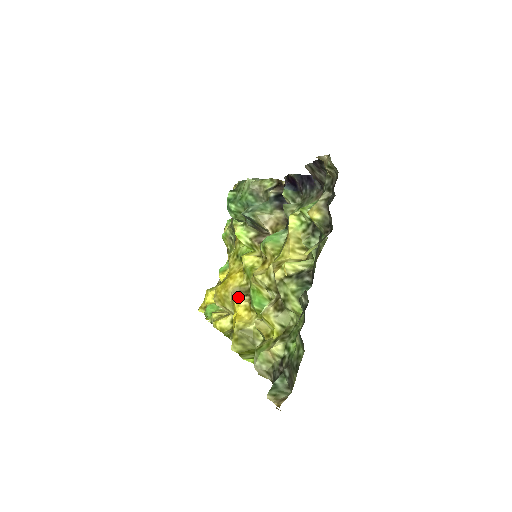
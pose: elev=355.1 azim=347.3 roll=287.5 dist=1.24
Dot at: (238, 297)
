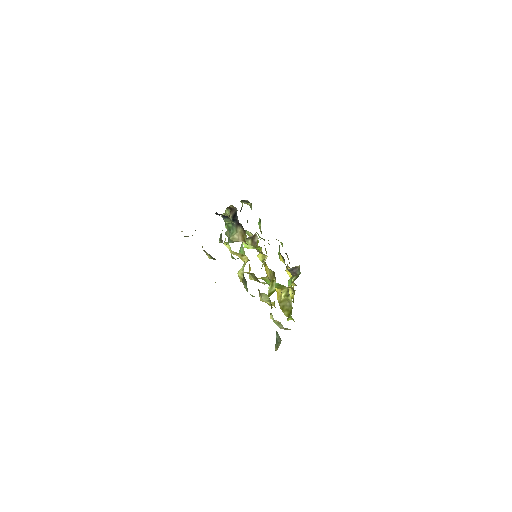
Dot at: occluded
